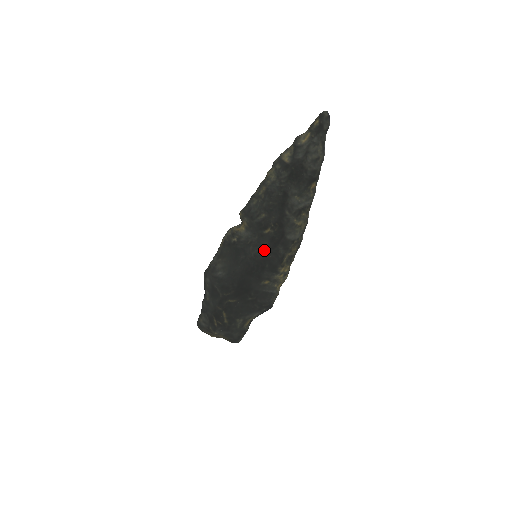
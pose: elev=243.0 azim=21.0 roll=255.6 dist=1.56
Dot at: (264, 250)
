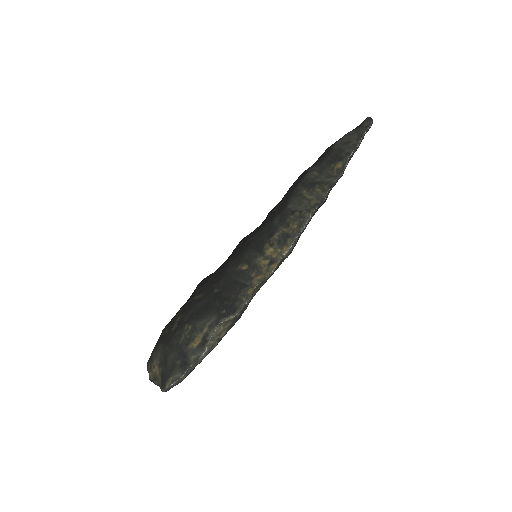
Dot at: (260, 227)
